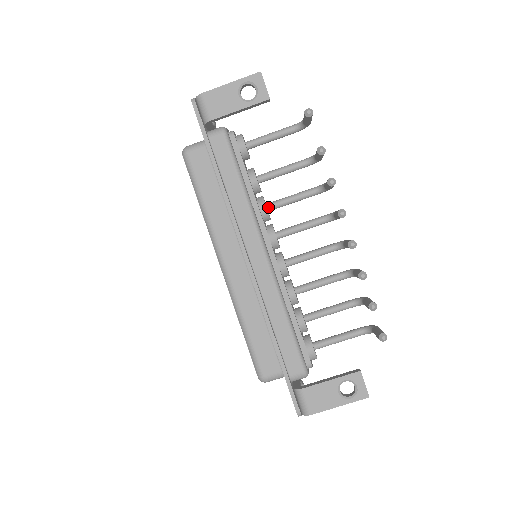
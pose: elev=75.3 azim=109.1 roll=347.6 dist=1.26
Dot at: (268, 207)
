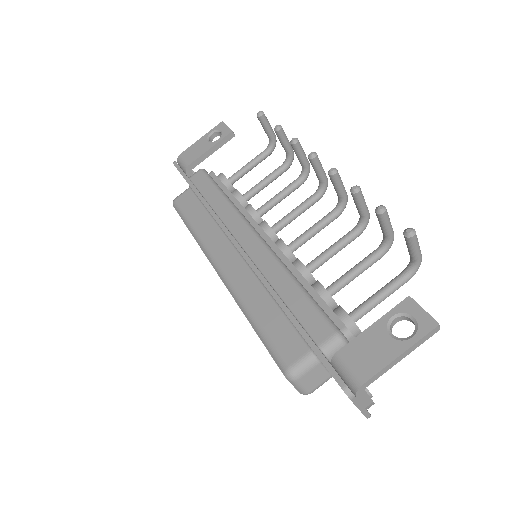
Dot at: (257, 211)
